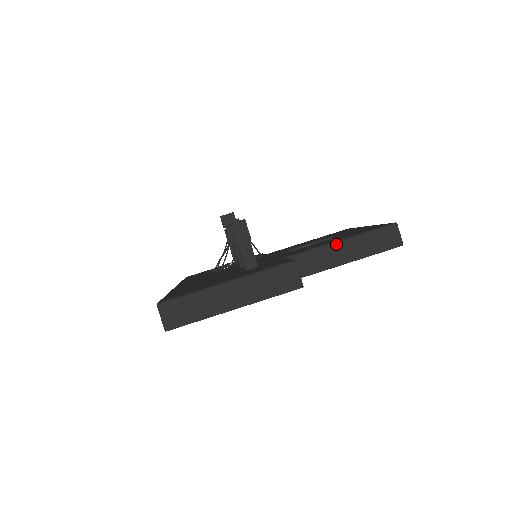
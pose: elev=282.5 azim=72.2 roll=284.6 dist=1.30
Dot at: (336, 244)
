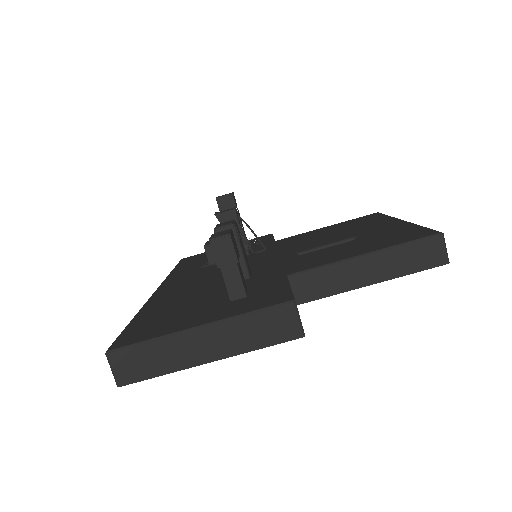
Dot at: (357, 259)
